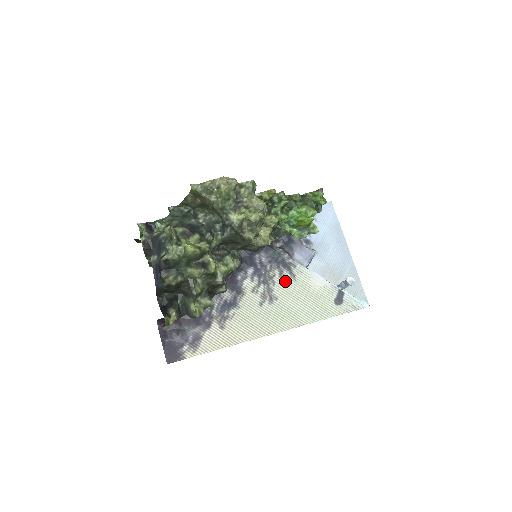
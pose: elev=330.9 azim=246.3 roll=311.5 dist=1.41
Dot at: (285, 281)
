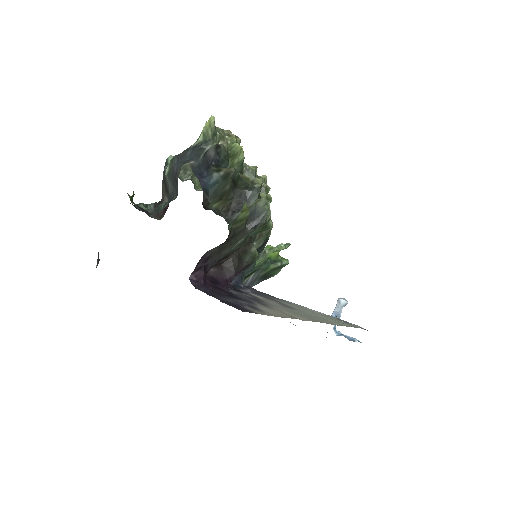
Dot at: (287, 303)
